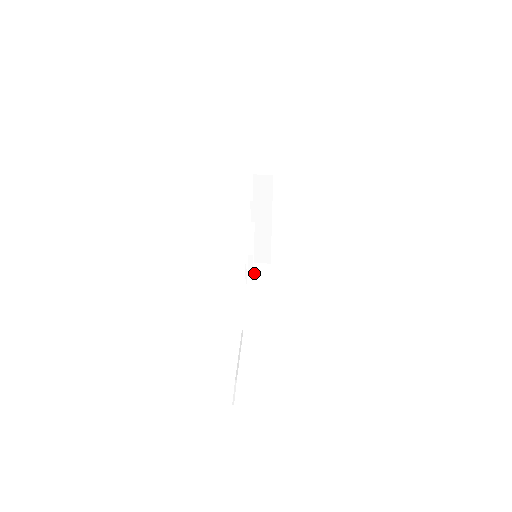
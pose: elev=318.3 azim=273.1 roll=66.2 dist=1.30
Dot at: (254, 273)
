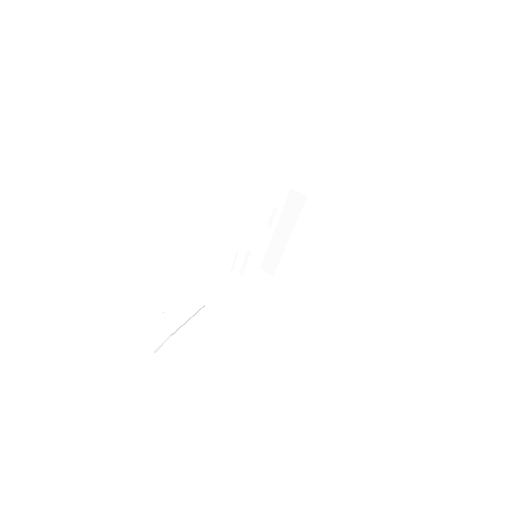
Dot at: (254, 276)
